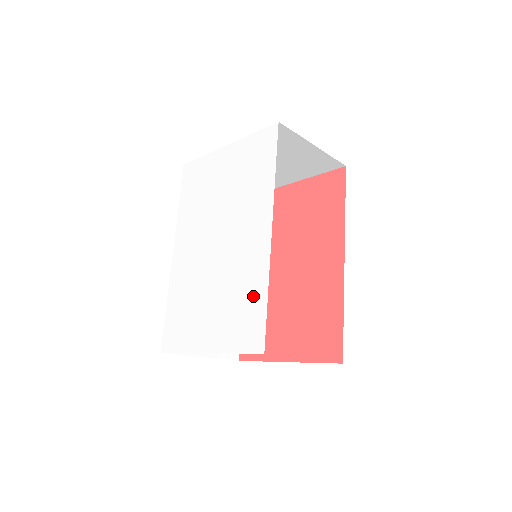
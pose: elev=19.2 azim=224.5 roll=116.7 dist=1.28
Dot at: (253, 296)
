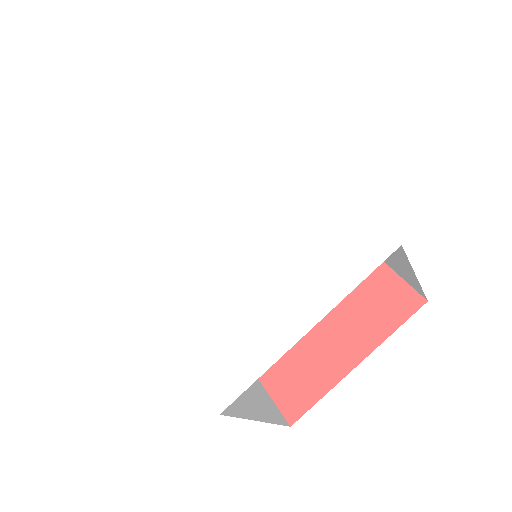
Dot at: (328, 218)
